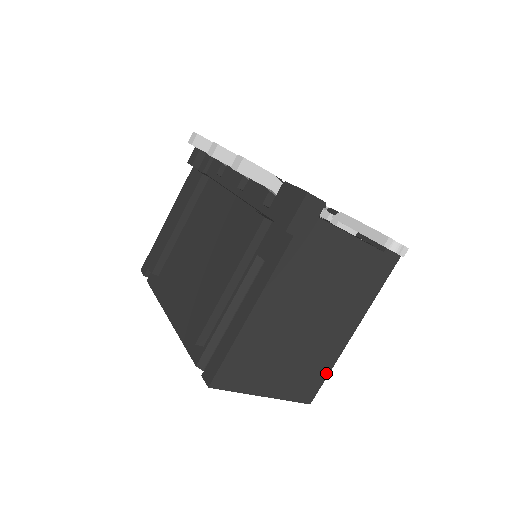
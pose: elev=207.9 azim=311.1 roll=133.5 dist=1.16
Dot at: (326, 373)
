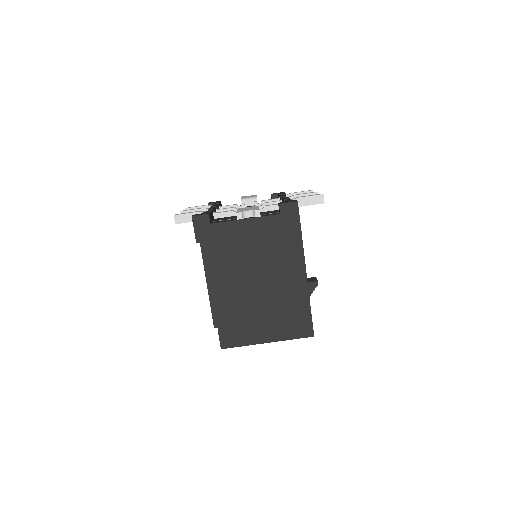
Dot at: (308, 310)
